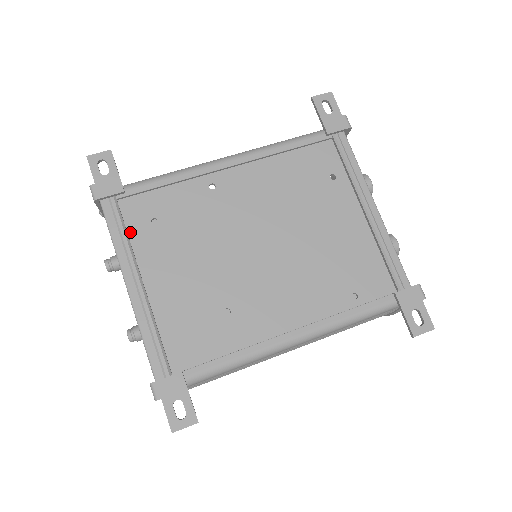
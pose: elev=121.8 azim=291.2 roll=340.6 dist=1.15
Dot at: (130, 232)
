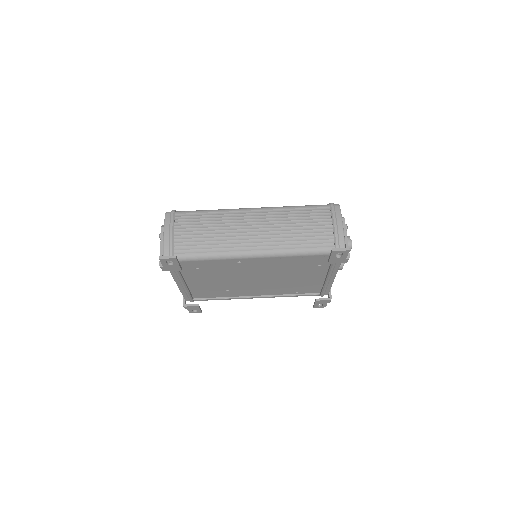
Dot at: (181, 270)
